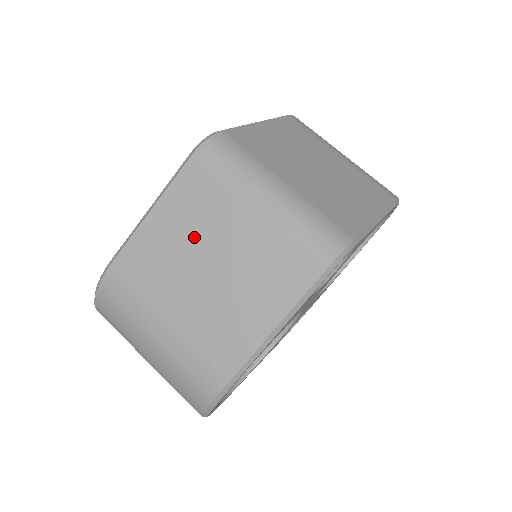
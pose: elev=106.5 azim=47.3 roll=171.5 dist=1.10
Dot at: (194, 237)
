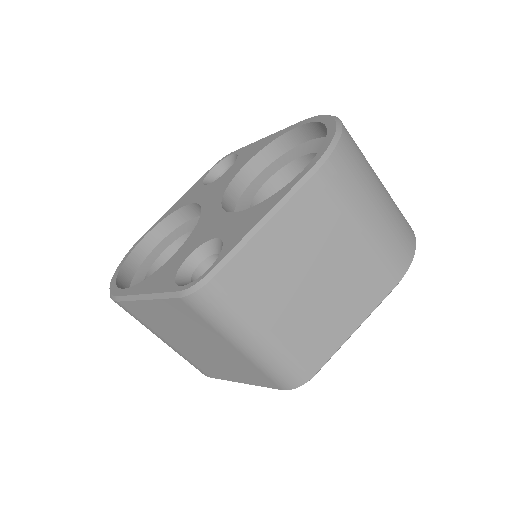
Dot at: (184, 329)
